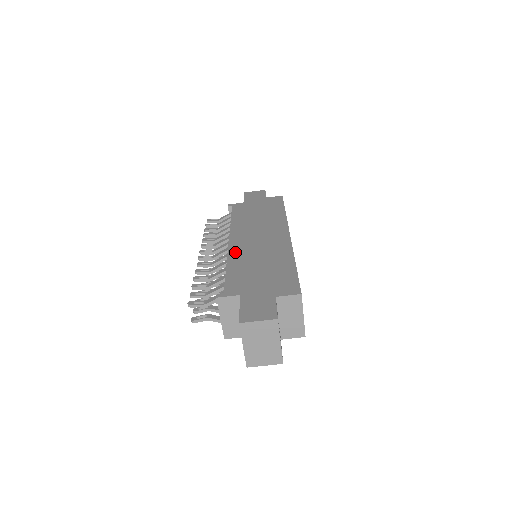
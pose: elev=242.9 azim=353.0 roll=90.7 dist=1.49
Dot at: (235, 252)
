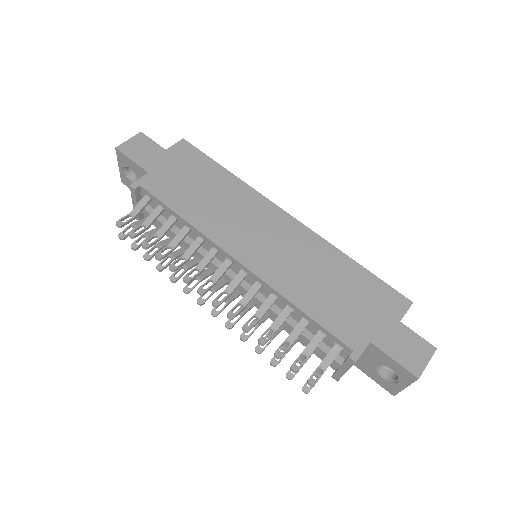
Dot at: (275, 279)
